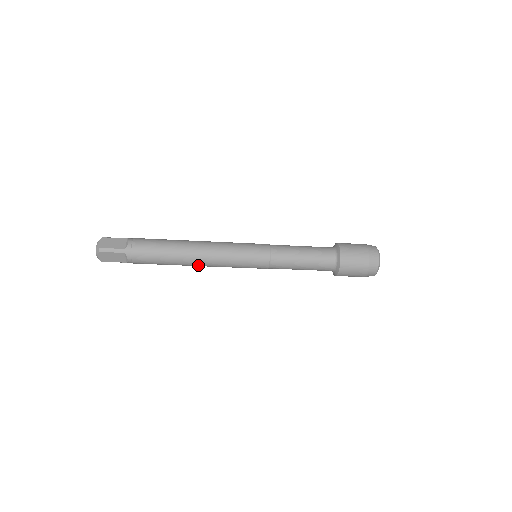
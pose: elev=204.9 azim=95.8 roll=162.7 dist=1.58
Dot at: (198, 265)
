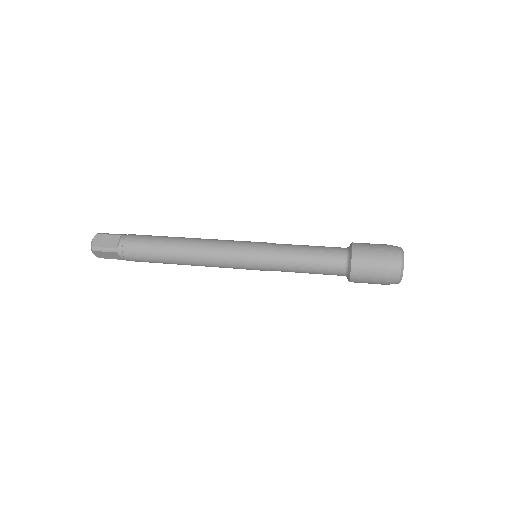
Dot at: (193, 265)
